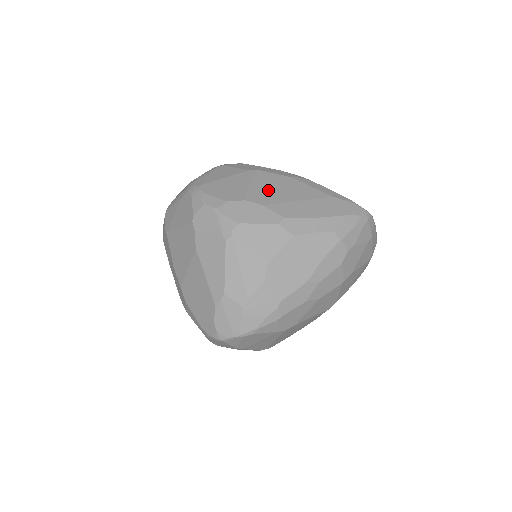
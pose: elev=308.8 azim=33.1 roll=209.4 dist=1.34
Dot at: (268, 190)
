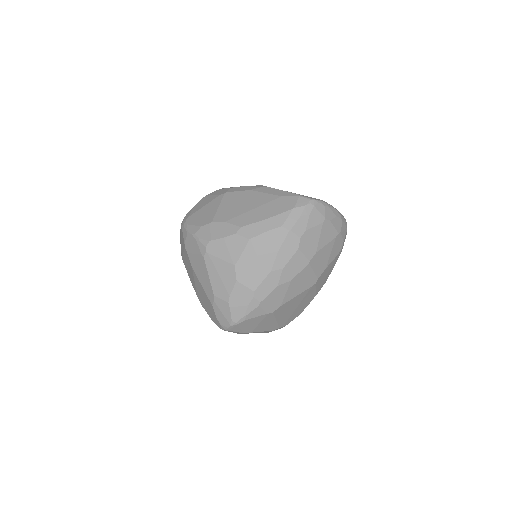
Dot at: (231, 207)
